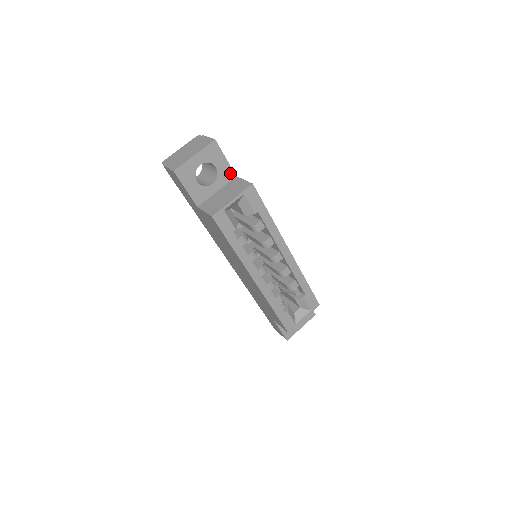
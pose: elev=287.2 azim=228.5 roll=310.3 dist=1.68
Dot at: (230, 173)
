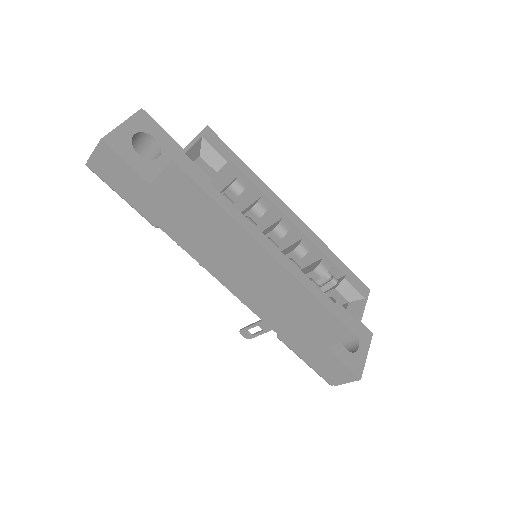
Dot at: (176, 146)
